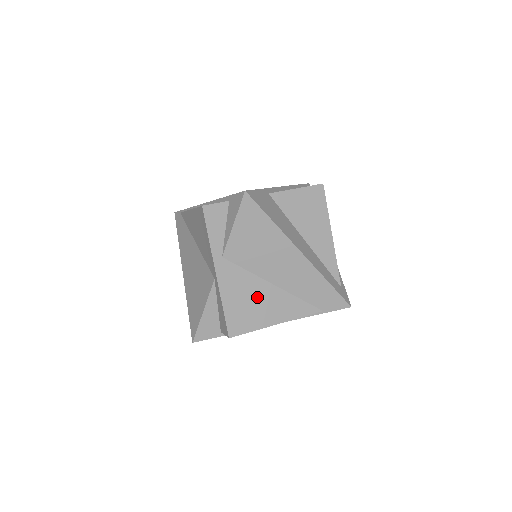
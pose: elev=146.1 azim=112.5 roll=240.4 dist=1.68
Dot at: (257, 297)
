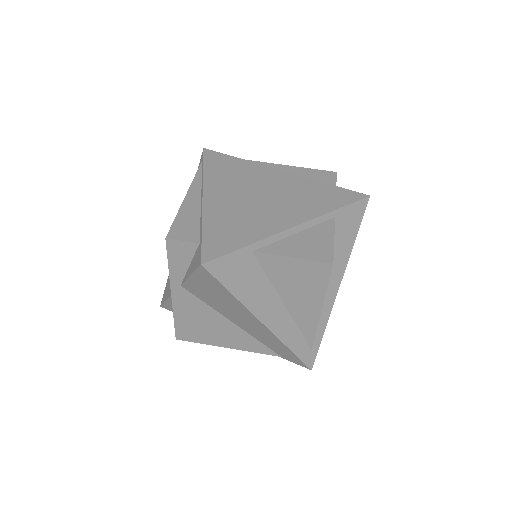
Dot at: (212, 324)
